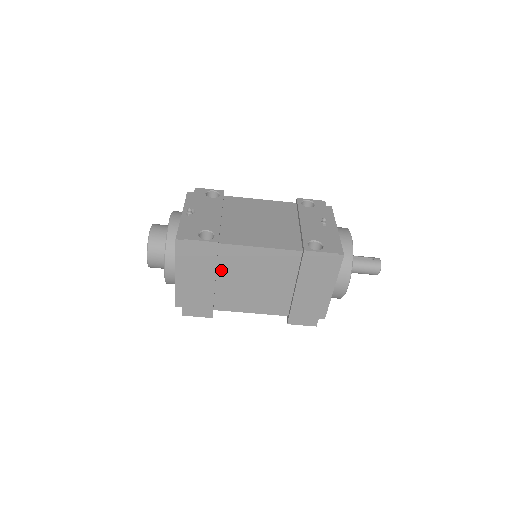
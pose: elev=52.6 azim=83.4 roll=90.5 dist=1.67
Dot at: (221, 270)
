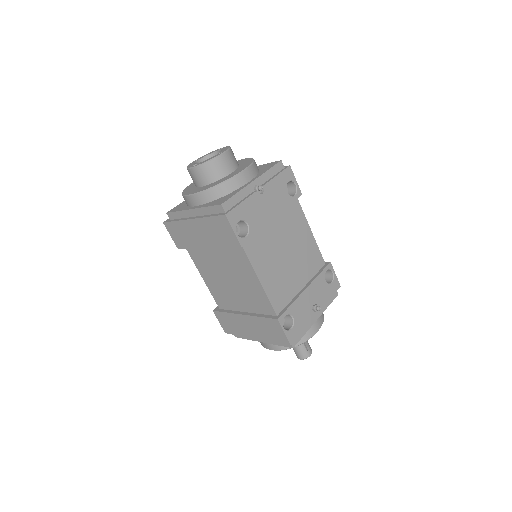
Dot at: (221, 249)
